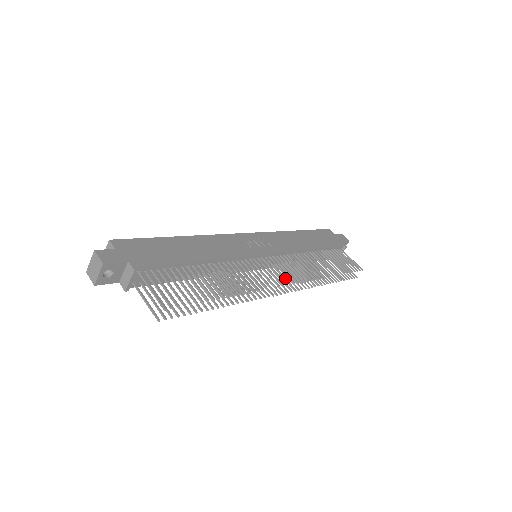
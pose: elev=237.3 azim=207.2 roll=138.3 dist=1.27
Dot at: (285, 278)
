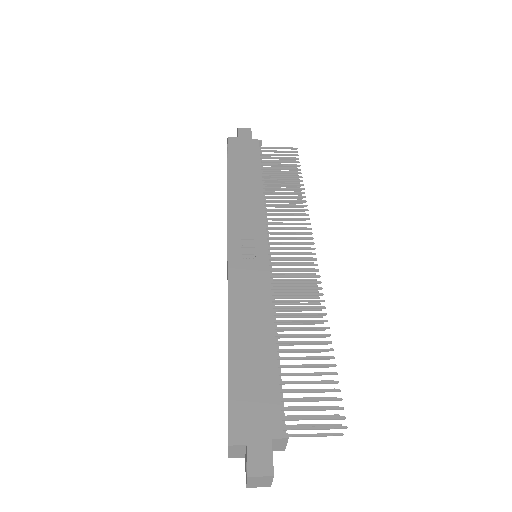
Dot at: (305, 249)
